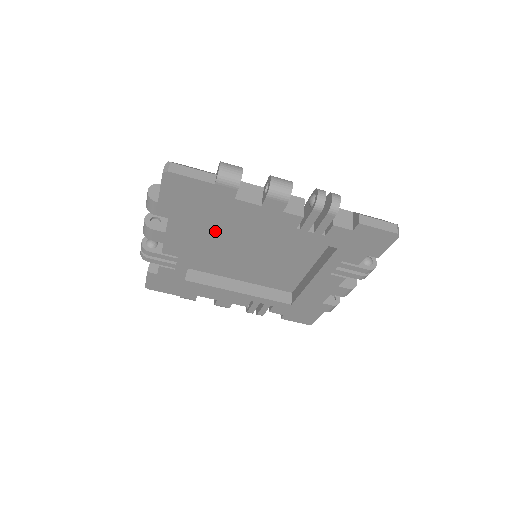
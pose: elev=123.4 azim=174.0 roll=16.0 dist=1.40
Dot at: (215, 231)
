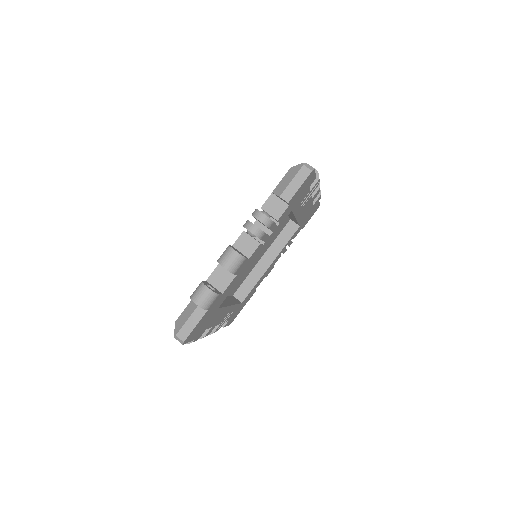
Dot at: occluded
